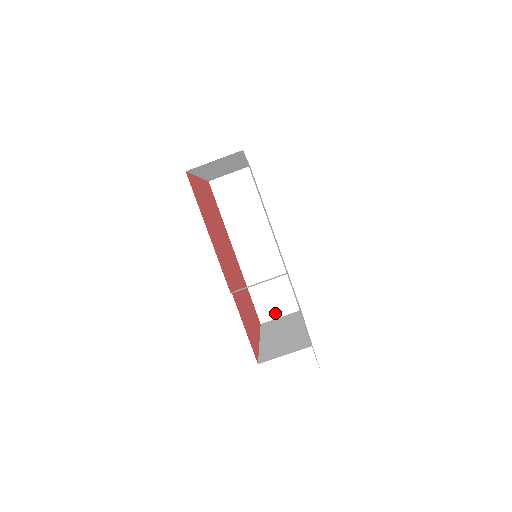
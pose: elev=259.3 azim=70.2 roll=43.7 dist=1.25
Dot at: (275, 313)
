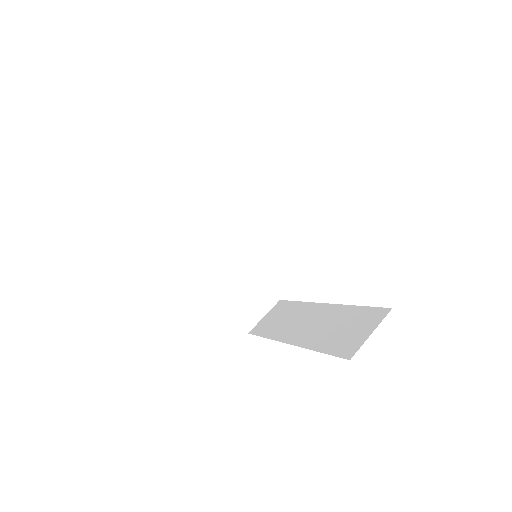
Dot at: (361, 337)
